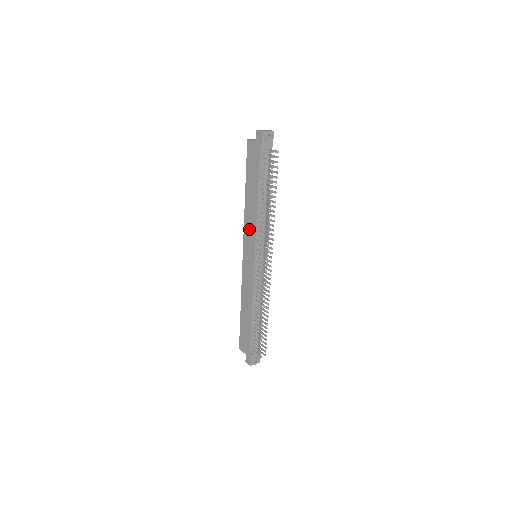
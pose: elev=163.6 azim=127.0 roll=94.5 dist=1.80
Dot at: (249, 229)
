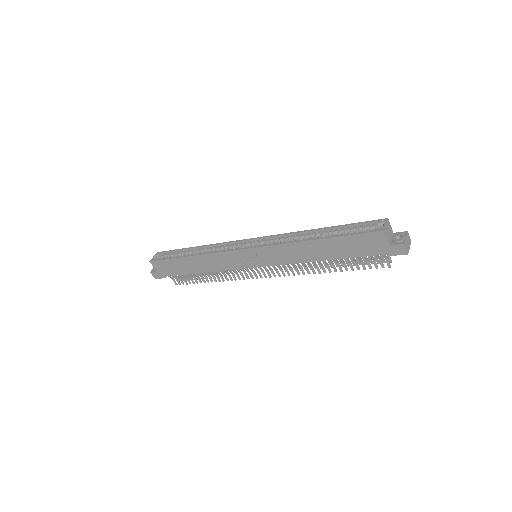
Dot at: (280, 254)
